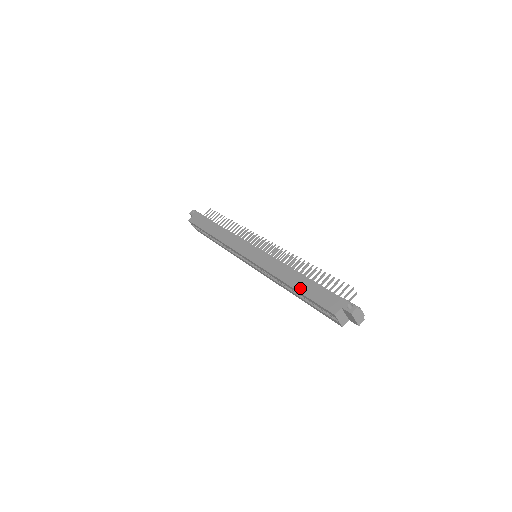
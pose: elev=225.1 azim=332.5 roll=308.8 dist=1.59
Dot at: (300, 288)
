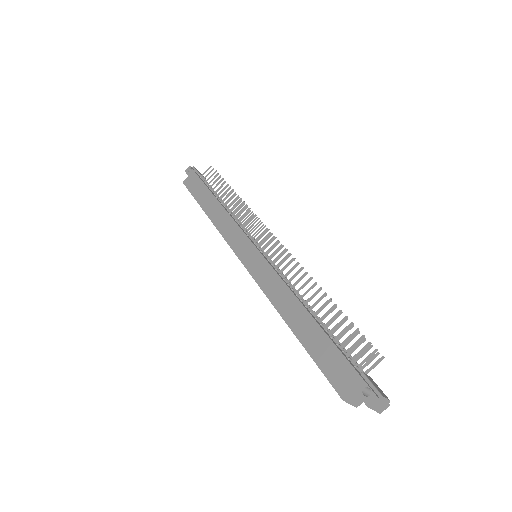
Dot at: (301, 335)
